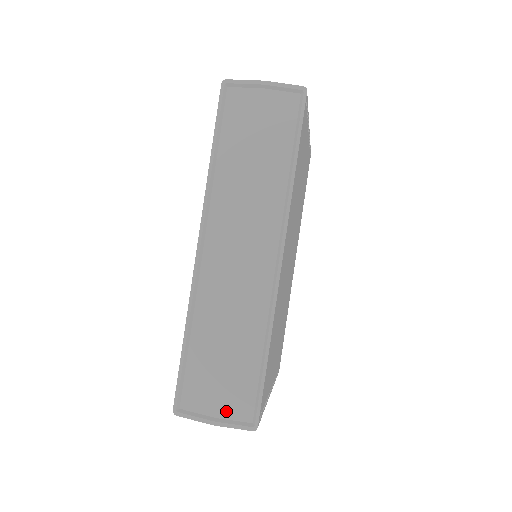
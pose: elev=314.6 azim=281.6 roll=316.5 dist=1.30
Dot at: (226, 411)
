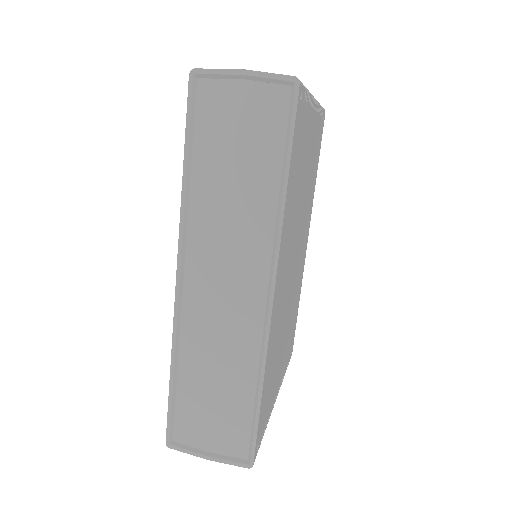
Dot at: (220, 447)
